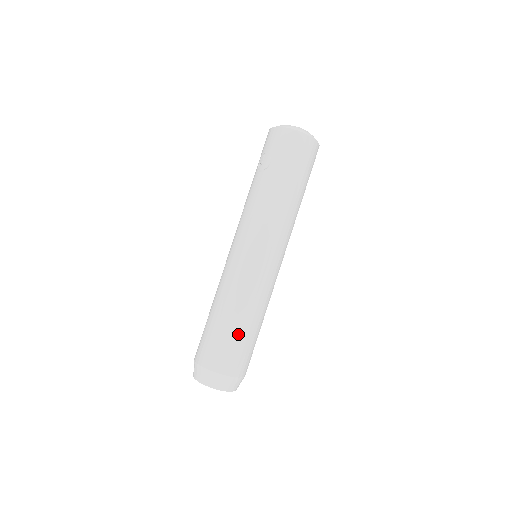
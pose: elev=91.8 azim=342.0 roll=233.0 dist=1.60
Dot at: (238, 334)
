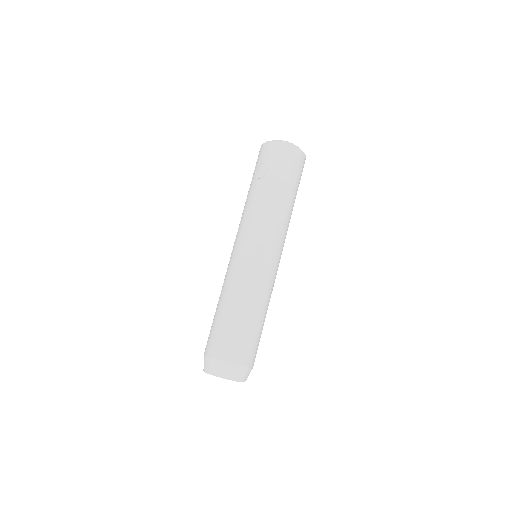
Dot at: (248, 325)
